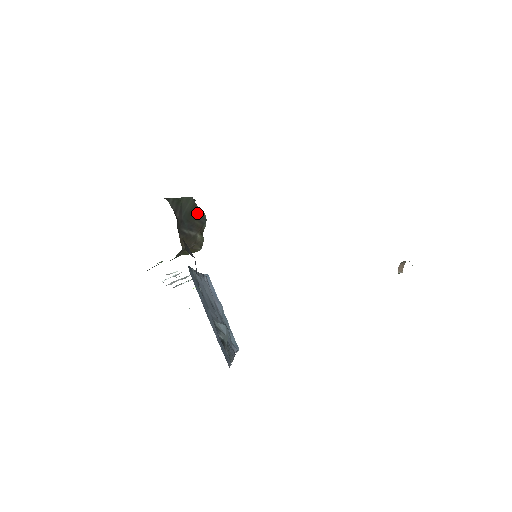
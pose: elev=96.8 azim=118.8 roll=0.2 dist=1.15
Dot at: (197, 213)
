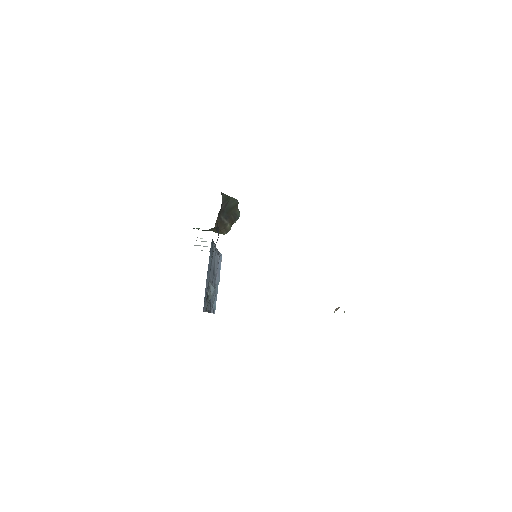
Dot at: (235, 211)
